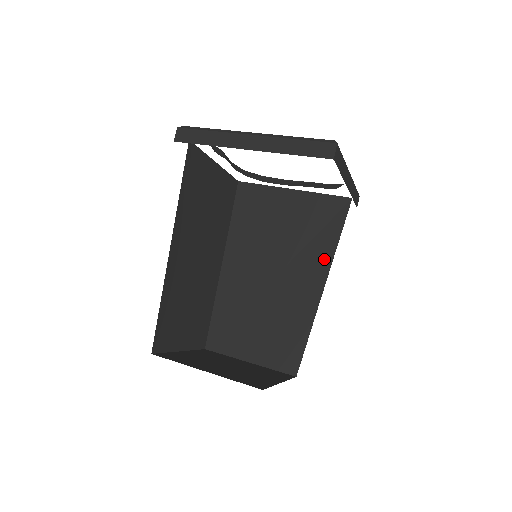
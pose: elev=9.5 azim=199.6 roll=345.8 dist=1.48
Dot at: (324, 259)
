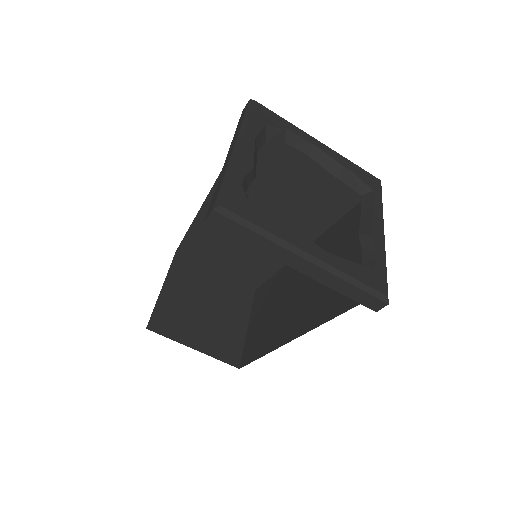
Dot at: (316, 229)
